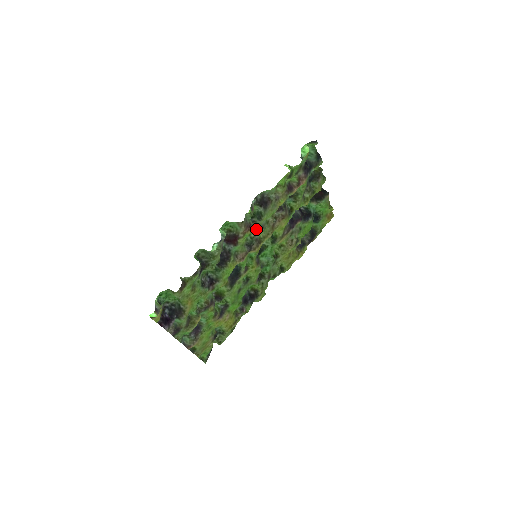
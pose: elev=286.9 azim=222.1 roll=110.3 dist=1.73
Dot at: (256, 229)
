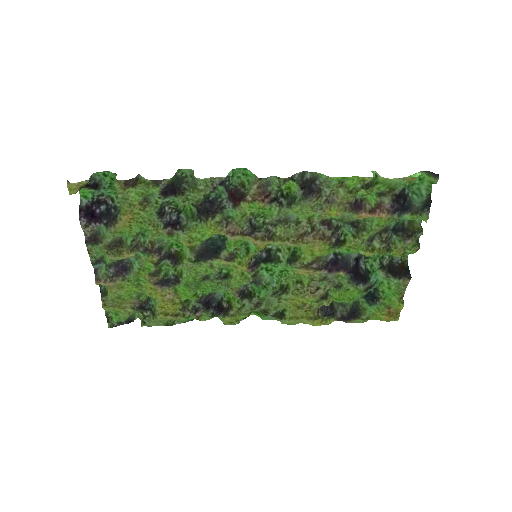
Dot at: (276, 215)
